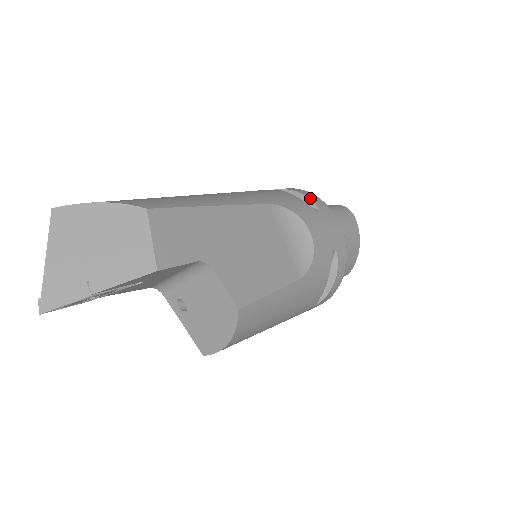
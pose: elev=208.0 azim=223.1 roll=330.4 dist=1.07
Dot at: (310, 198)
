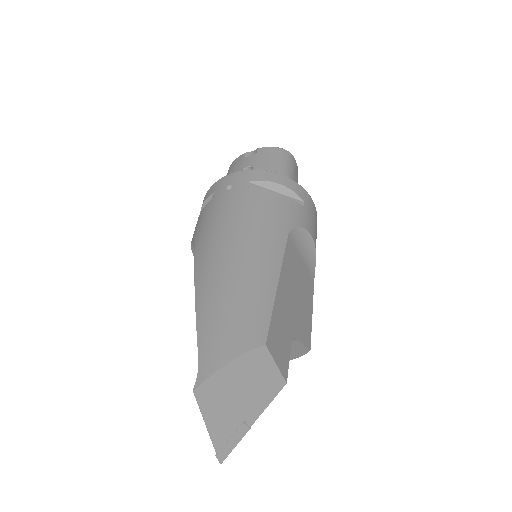
Dot at: (291, 188)
